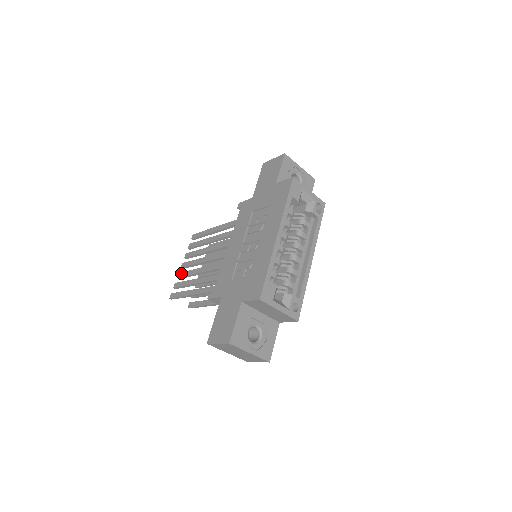
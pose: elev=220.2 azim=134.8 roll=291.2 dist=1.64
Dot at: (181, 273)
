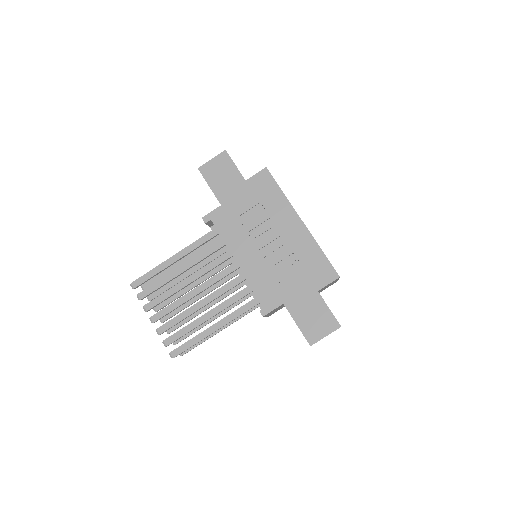
Dot at: (163, 326)
